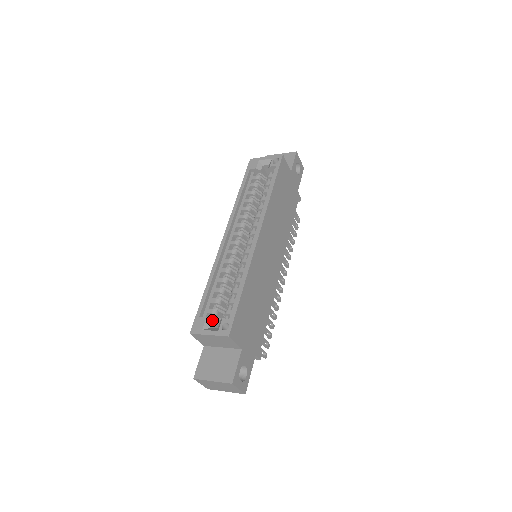
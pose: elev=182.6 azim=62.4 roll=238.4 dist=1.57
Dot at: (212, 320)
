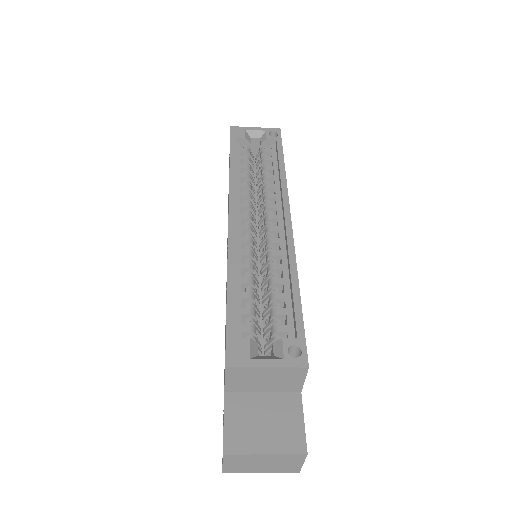
Dot at: (257, 342)
